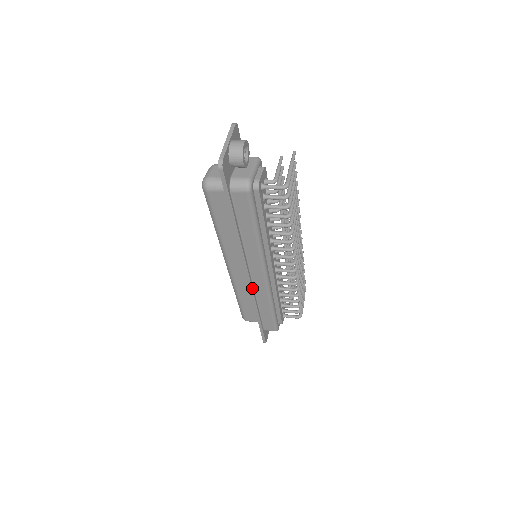
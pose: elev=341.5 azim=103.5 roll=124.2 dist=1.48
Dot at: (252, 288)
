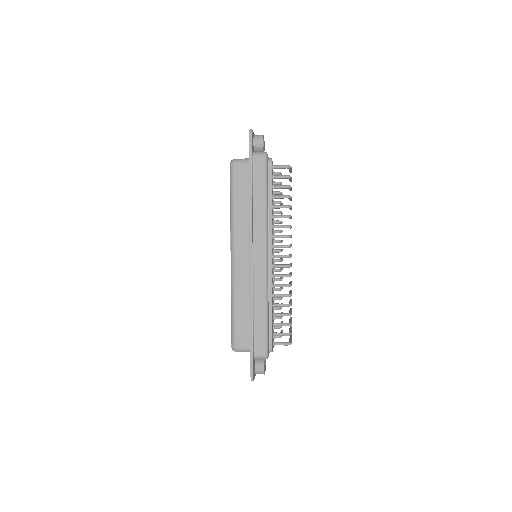
Dot at: (252, 274)
